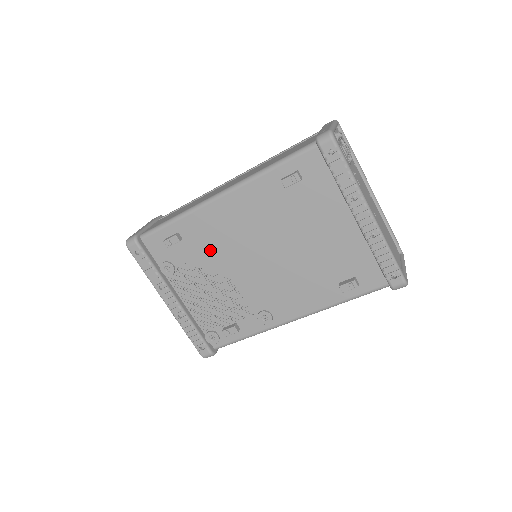
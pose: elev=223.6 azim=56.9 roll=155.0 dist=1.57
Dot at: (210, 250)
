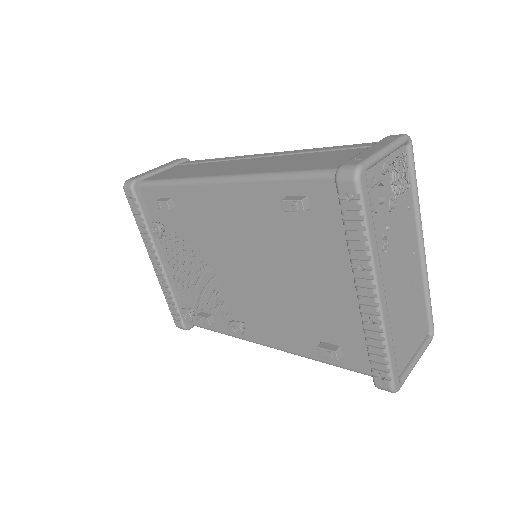
Dot at: (199, 233)
